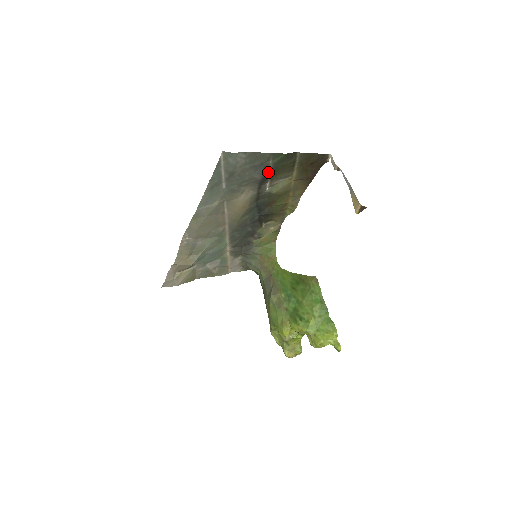
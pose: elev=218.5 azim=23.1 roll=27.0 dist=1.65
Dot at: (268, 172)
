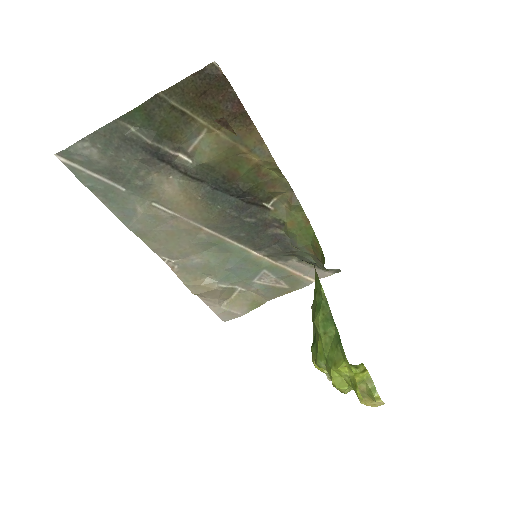
Dot at: (146, 144)
